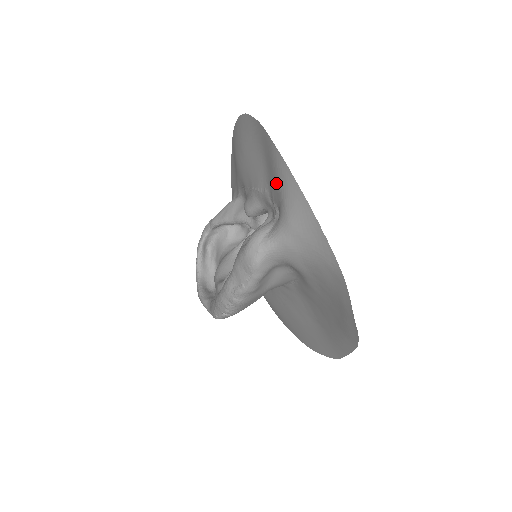
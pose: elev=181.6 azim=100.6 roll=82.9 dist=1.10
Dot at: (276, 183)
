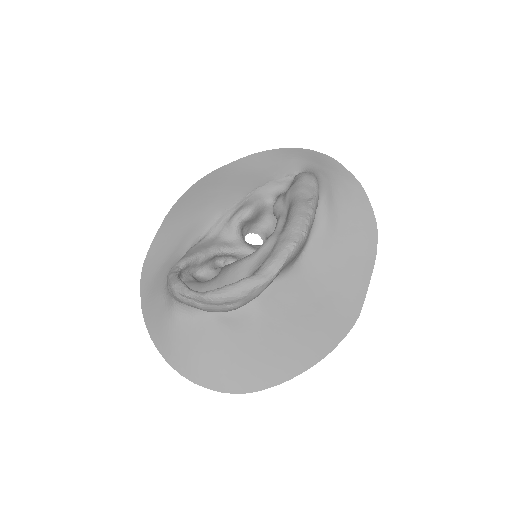
Dot at: (289, 160)
